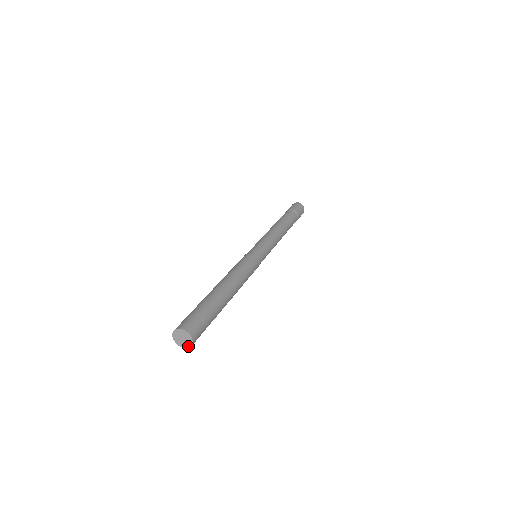
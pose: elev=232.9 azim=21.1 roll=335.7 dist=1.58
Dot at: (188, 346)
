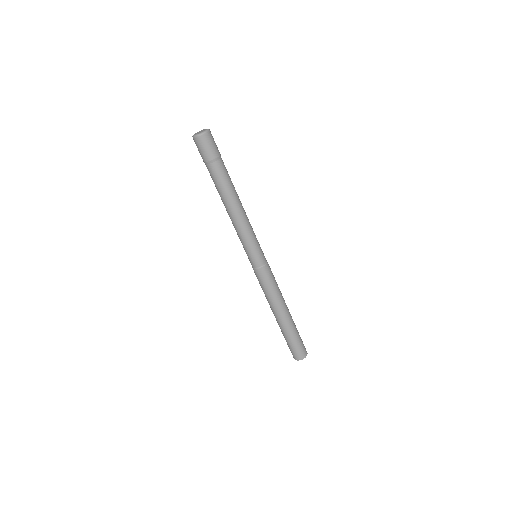
Dot at: occluded
